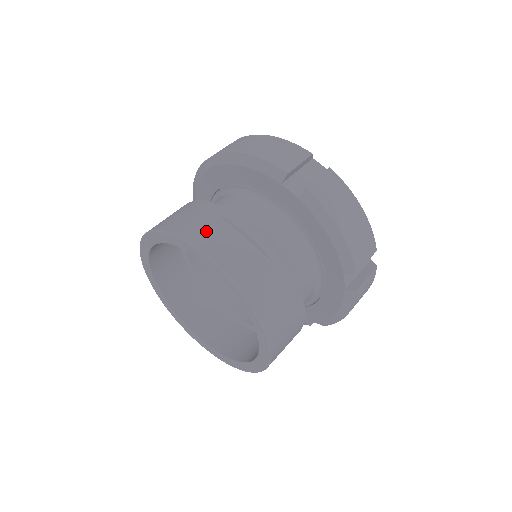
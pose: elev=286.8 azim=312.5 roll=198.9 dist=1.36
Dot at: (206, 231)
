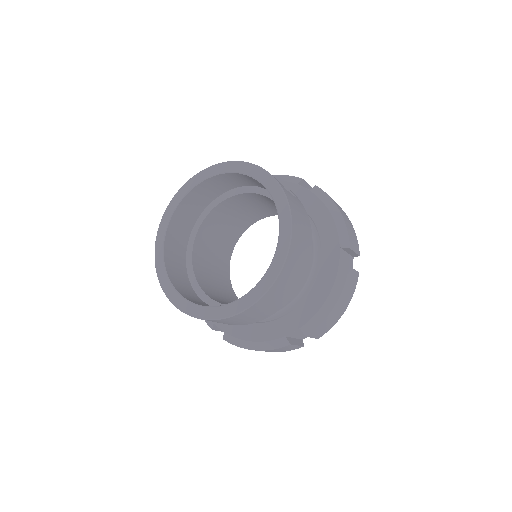
Dot at: occluded
